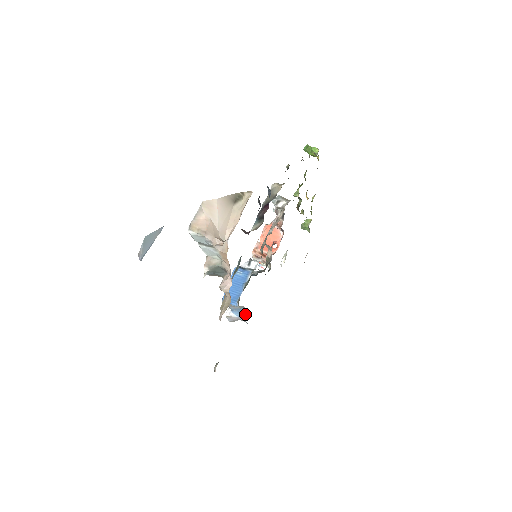
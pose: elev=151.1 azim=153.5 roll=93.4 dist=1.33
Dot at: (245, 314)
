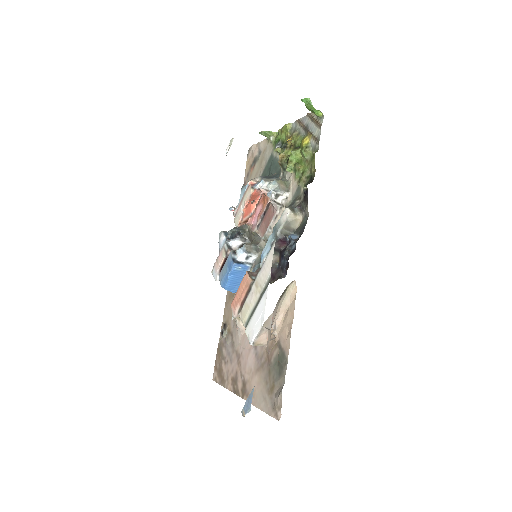
Dot at: occluded
